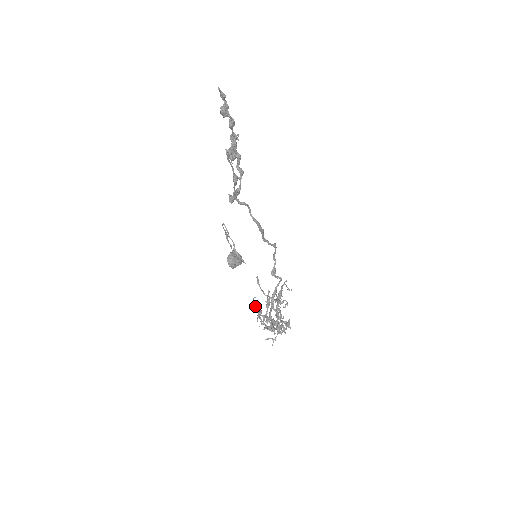
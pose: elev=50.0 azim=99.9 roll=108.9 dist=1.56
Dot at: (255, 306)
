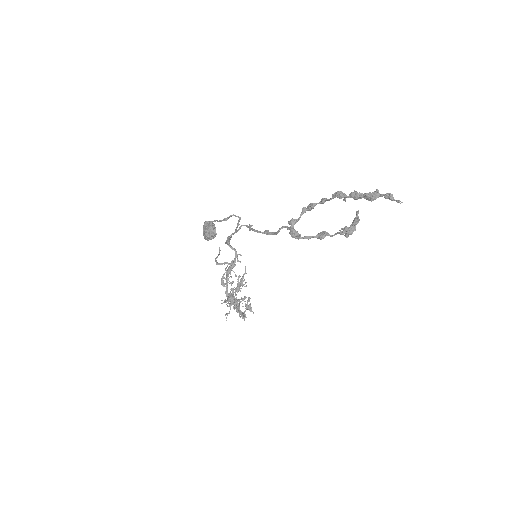
Dot at: occluded
